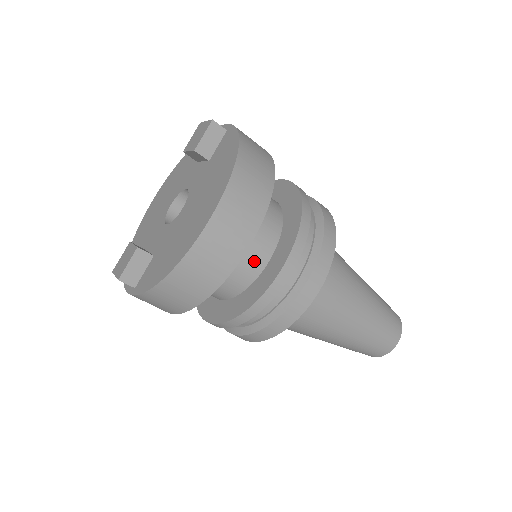
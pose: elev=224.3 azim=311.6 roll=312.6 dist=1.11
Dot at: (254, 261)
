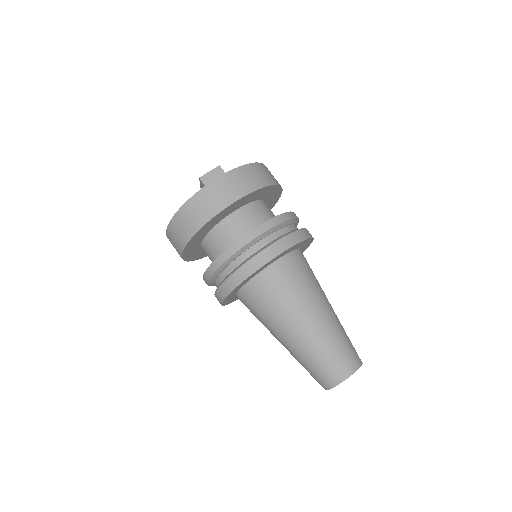
Dot at: occluded
